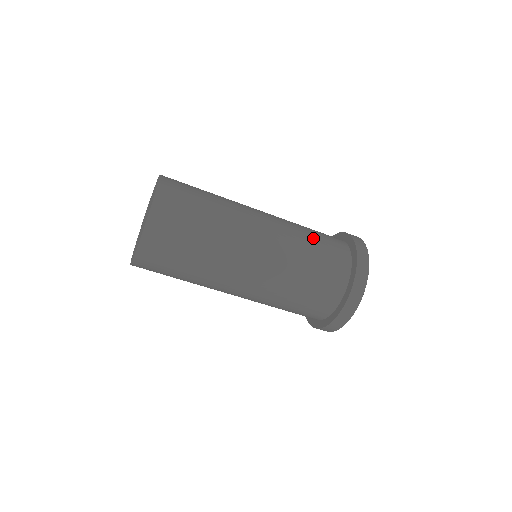
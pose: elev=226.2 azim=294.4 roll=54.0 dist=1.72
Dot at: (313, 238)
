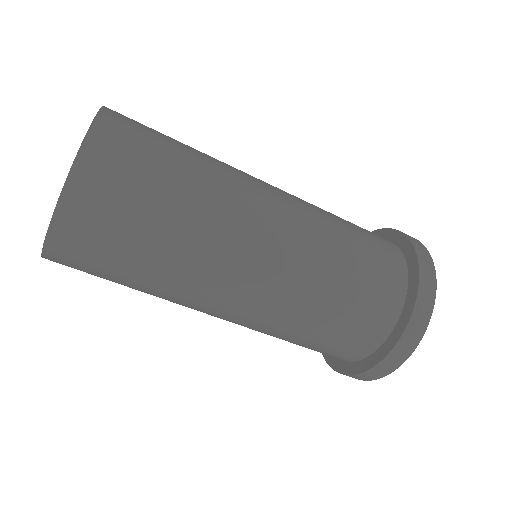
Dot at: (343, 290)
